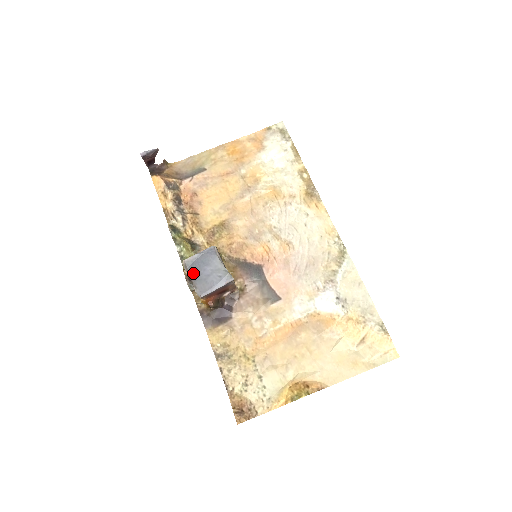
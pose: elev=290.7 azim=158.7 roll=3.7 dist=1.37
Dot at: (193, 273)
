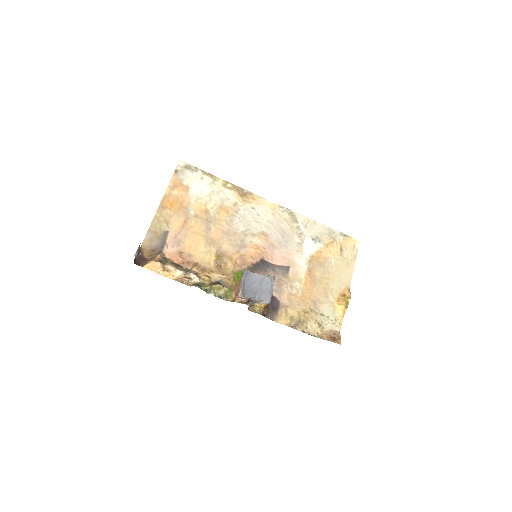
Dot at: (252, 295)
